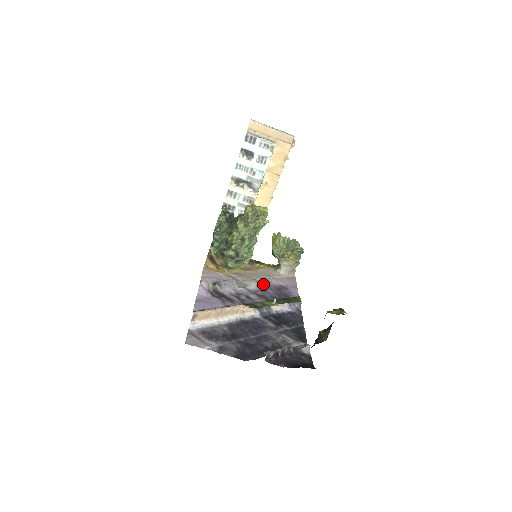
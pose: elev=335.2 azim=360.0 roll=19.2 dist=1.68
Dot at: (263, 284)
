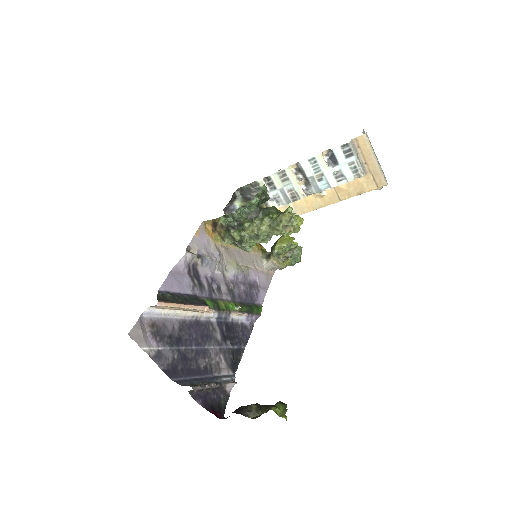
Dot at: (241, 275)
